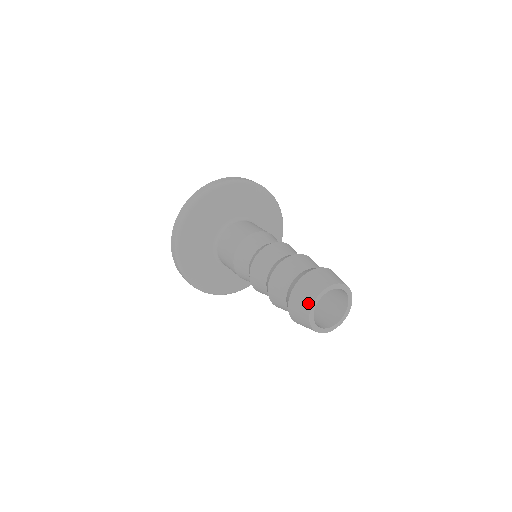
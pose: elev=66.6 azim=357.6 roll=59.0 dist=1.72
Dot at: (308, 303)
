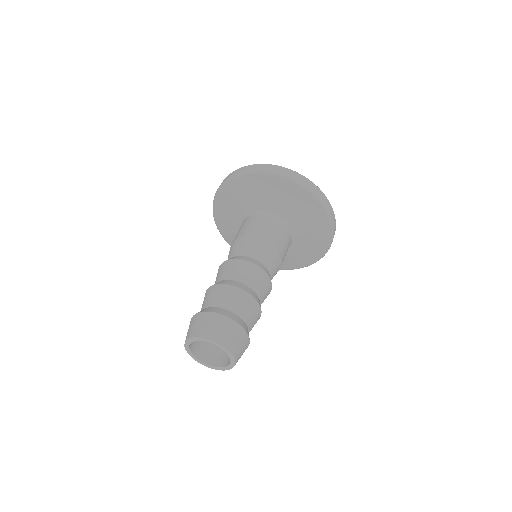
Dot at: occluded
